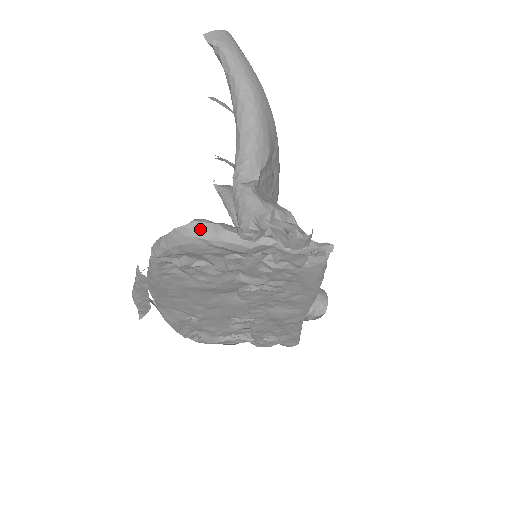
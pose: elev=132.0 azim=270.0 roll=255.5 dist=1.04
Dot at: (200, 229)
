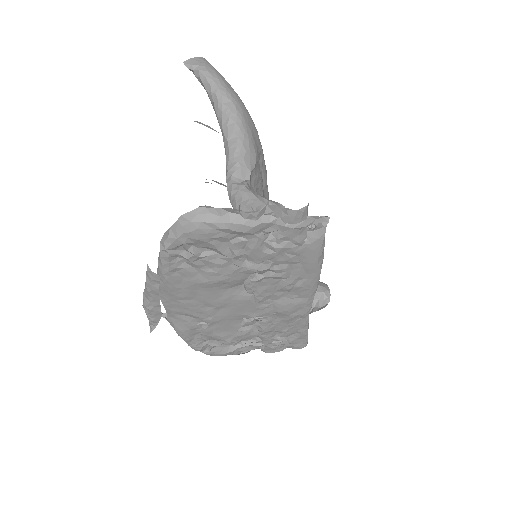
Dot at: (205, 214)
